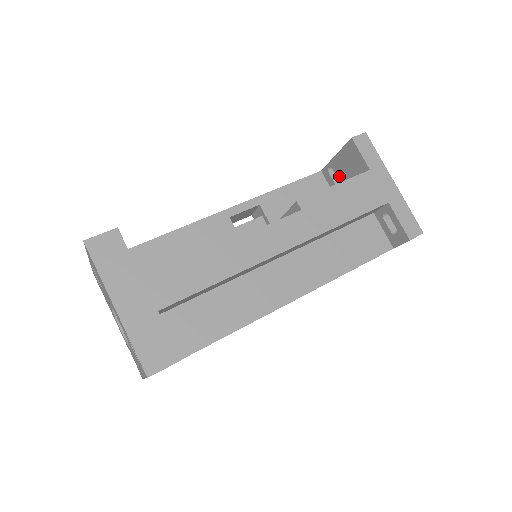
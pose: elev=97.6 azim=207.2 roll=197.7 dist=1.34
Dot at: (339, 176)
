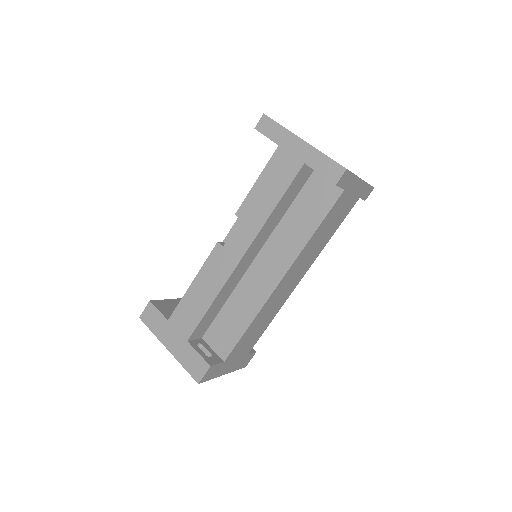
Dot at: occluded
